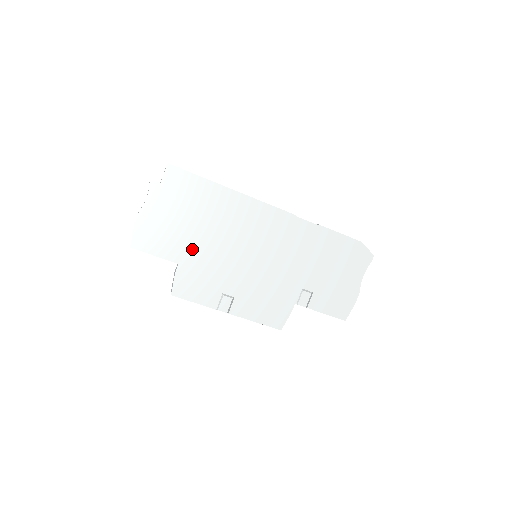
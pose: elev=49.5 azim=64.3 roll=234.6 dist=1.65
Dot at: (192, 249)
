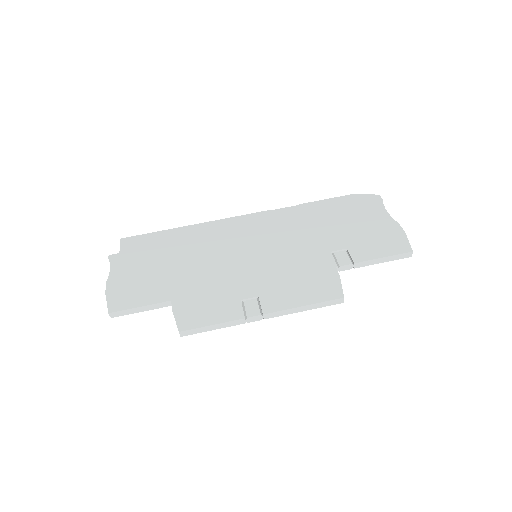
Dot at: (180, 282)
